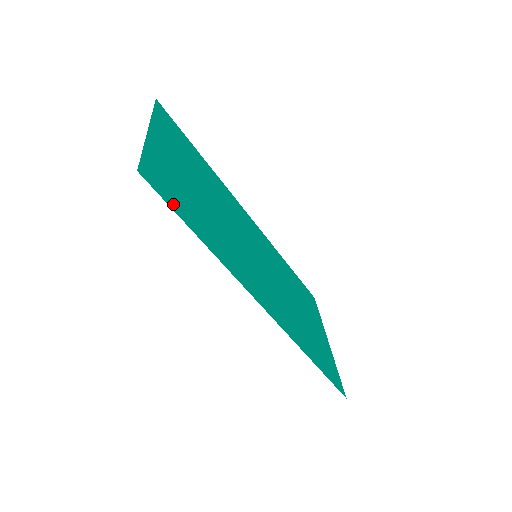
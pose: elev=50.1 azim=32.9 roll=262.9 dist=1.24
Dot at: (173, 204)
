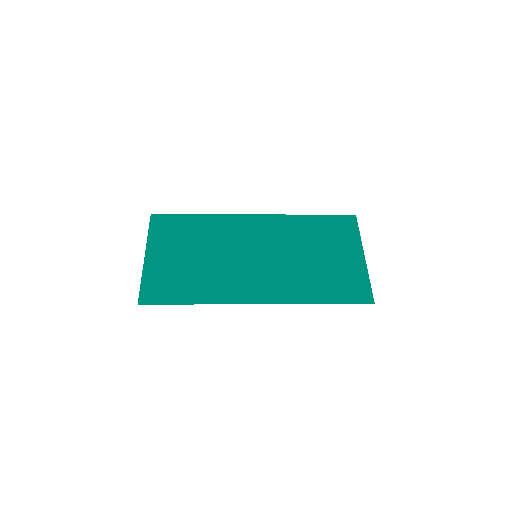
Dot at: (166, 299)
